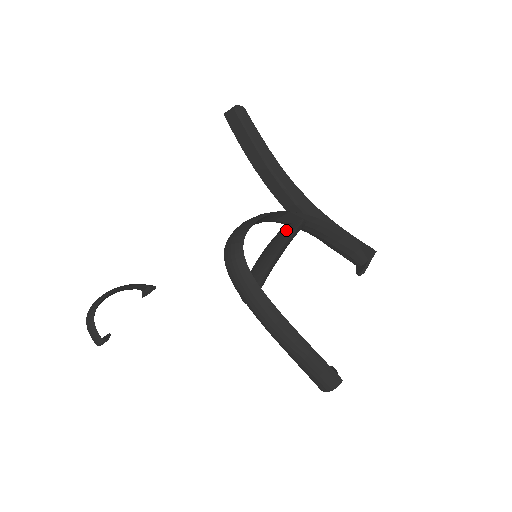
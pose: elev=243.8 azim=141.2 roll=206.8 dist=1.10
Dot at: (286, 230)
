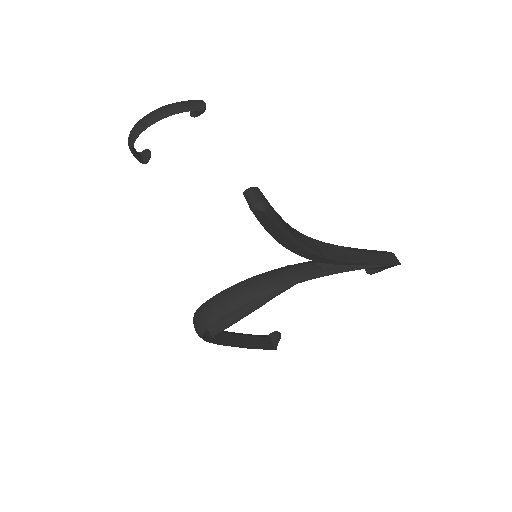
Dot at: occluded
